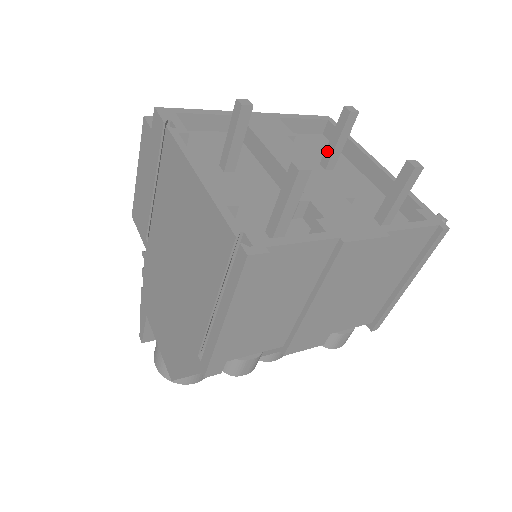
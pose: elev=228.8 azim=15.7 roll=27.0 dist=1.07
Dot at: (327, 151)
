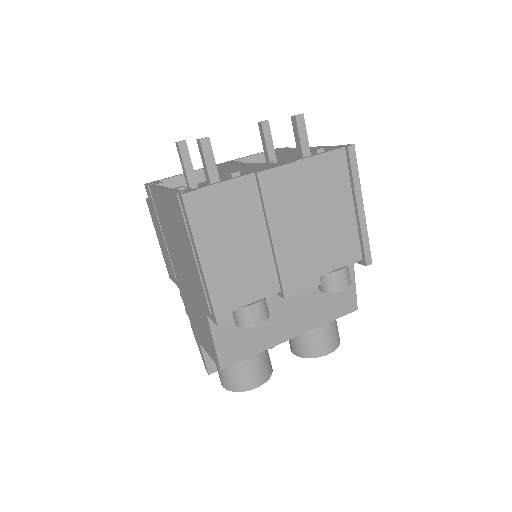
Dot at: (266, 157)
